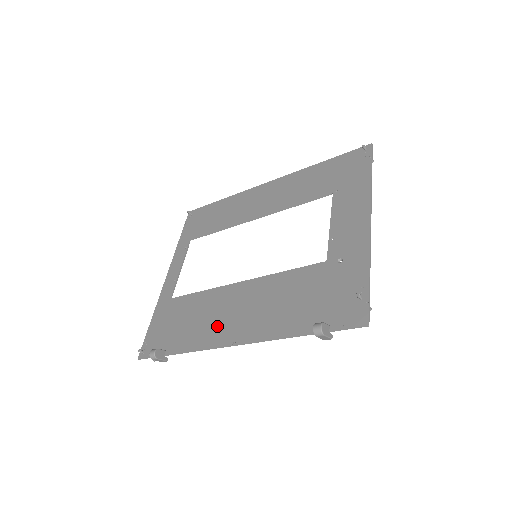
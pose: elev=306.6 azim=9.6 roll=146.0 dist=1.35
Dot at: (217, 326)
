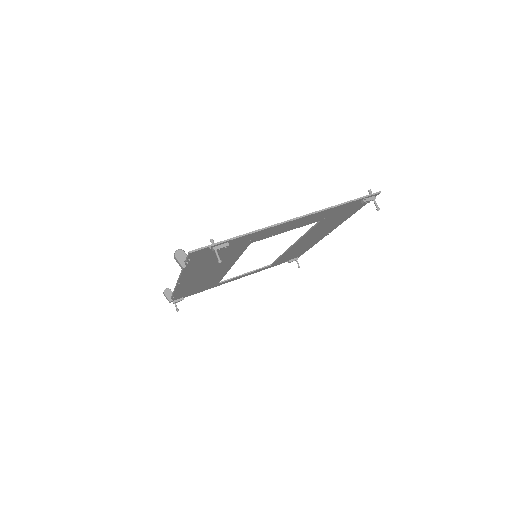
Dot at: (193, 281)
